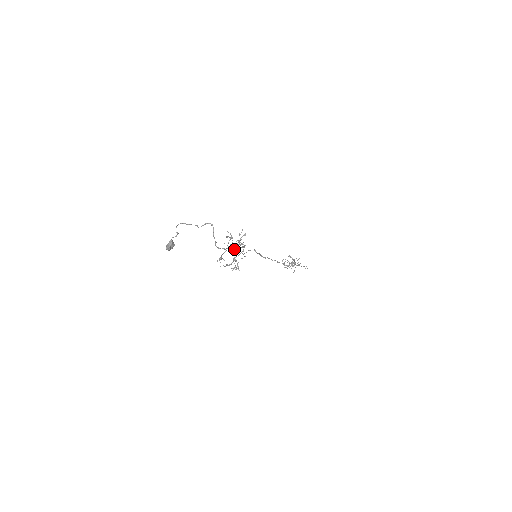
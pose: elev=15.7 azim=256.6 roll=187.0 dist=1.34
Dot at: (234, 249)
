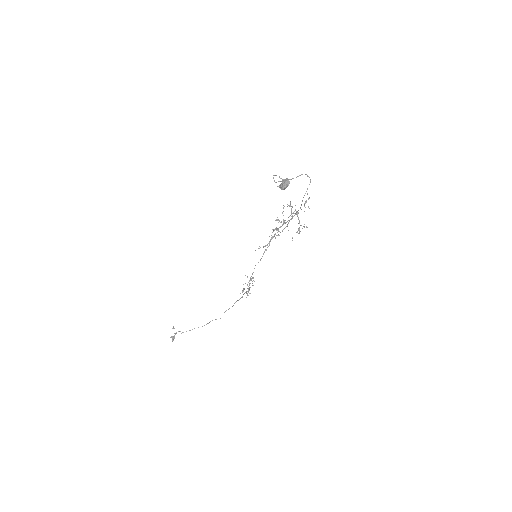
Dot at: (297, 213)
